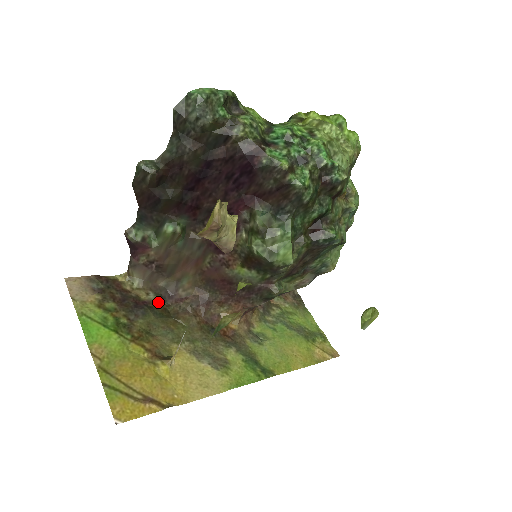
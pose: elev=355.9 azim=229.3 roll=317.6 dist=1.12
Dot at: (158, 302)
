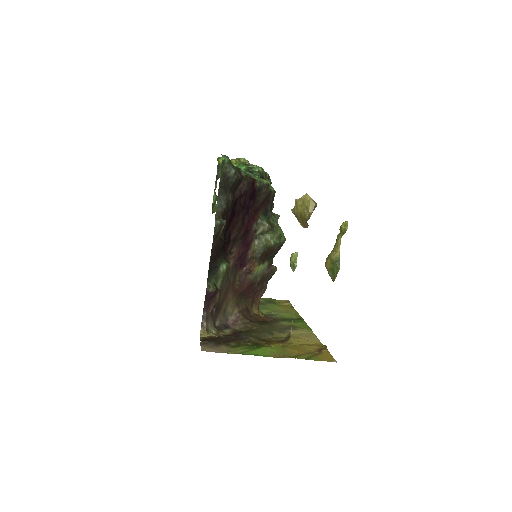
Dot at: (234, 330)
